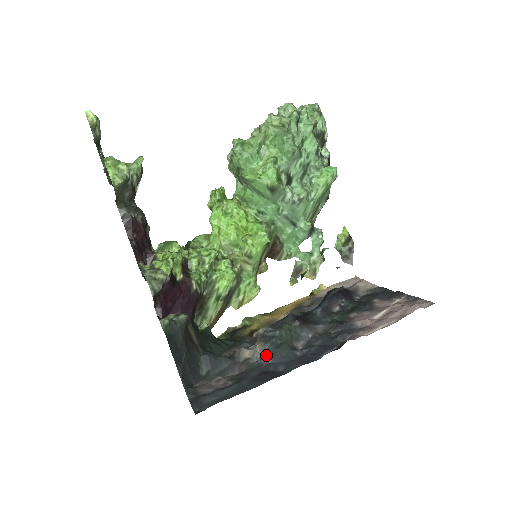
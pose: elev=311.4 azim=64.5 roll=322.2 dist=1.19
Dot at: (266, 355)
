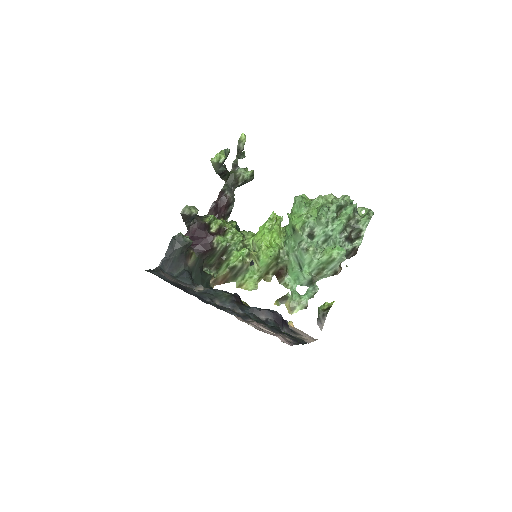
Dot at: (201, 292)
